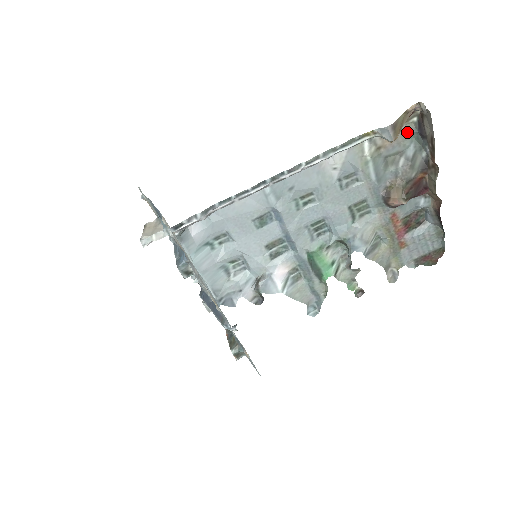
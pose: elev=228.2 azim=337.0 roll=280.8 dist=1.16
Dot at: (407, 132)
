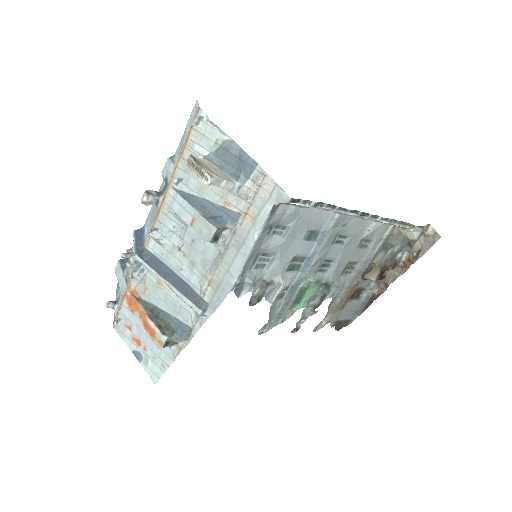
Dot at: (405, 236)
